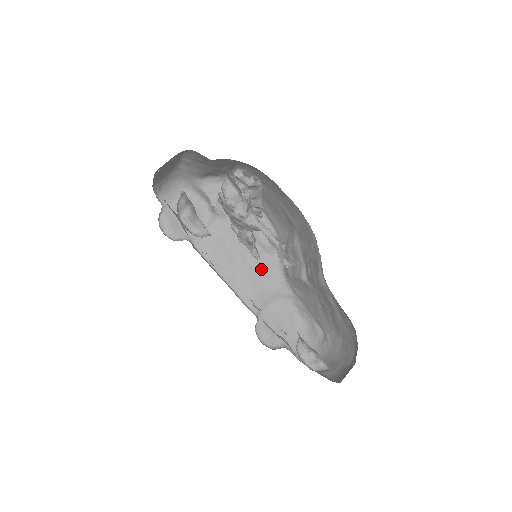
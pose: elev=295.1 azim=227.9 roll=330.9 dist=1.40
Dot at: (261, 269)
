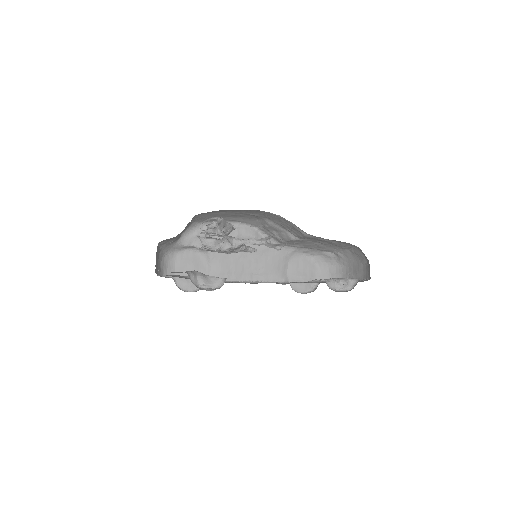
Dot at: (263, 254)
